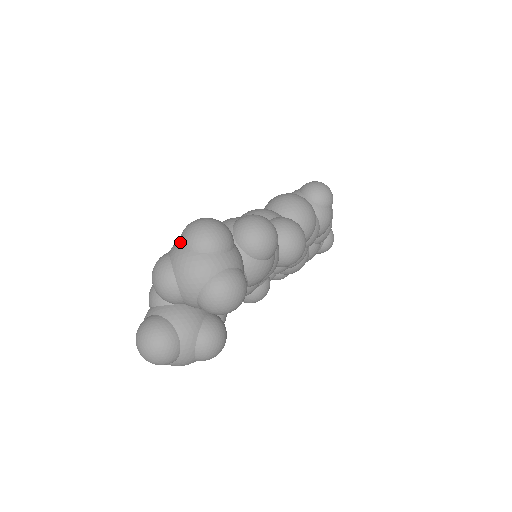
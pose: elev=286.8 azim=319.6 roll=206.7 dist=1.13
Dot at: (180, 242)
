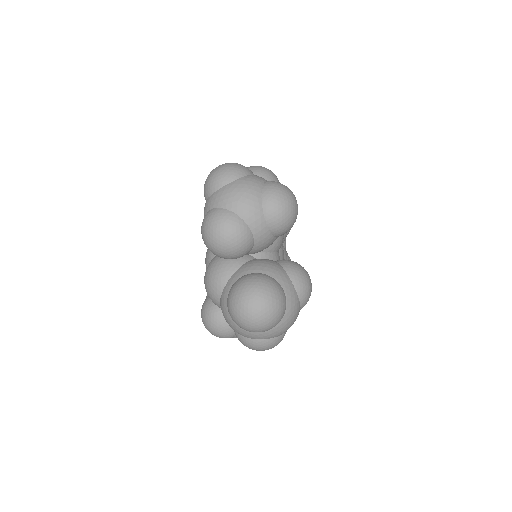
Dot at: (211, 192)
